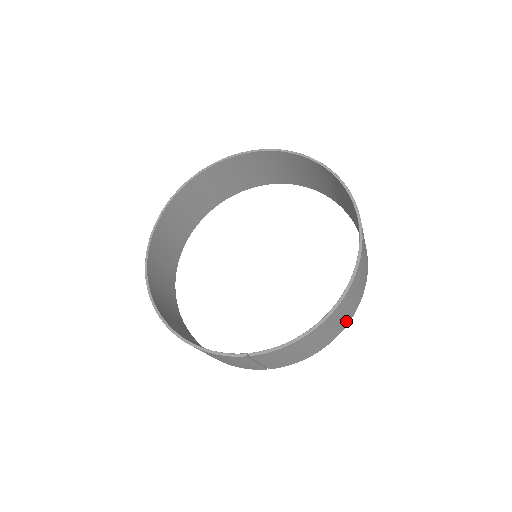
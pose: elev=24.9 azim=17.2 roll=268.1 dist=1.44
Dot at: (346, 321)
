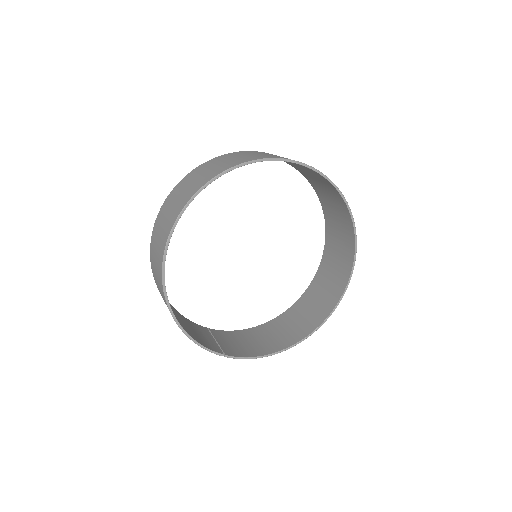
Dot at: (278, 323)
